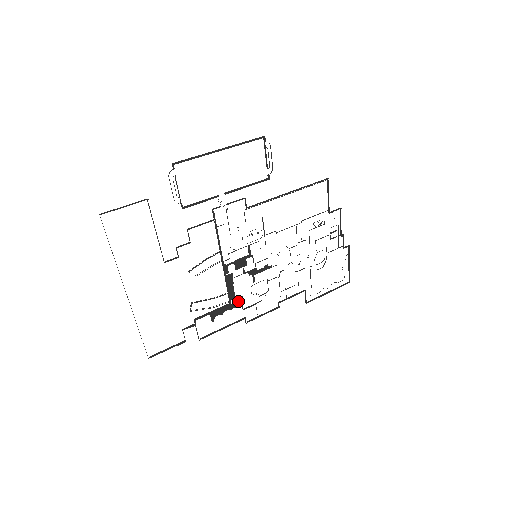
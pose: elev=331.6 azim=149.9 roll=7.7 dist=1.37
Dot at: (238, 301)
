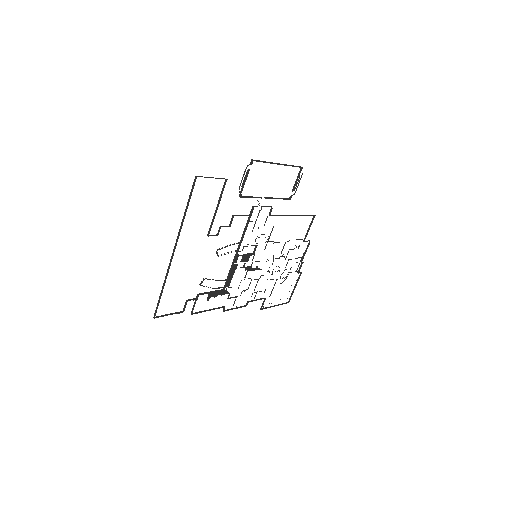
Dot at: occluded
